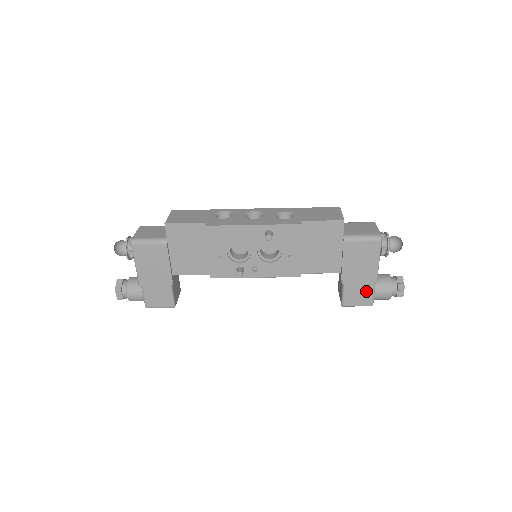
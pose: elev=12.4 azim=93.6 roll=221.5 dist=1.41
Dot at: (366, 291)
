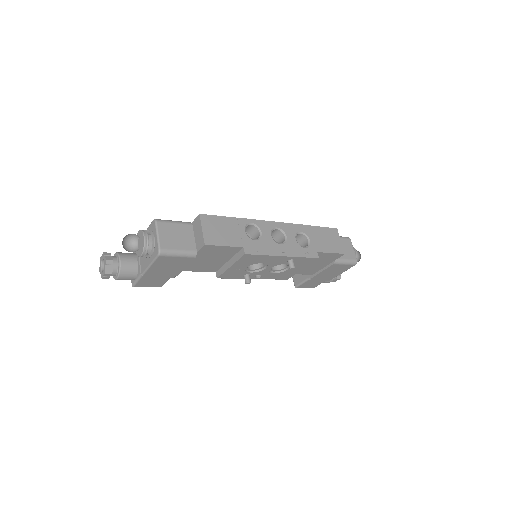
Dot at: (319, 282)
